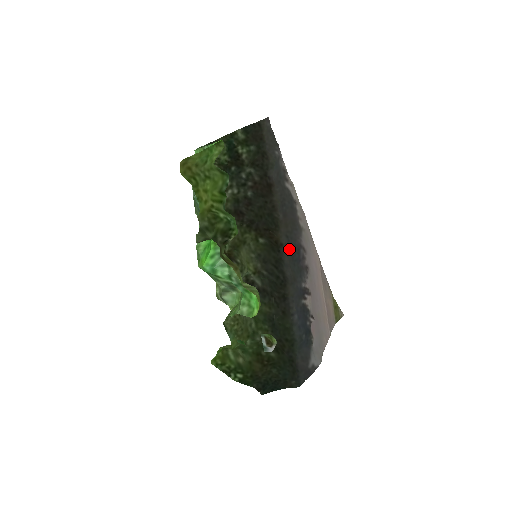
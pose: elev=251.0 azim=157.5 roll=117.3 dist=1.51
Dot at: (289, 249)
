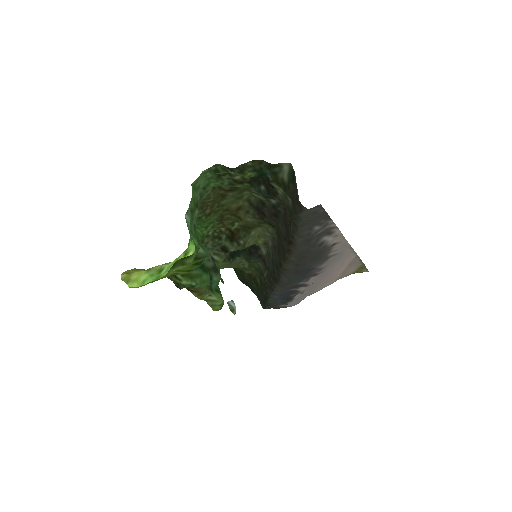
Dot at: (295, 270)
